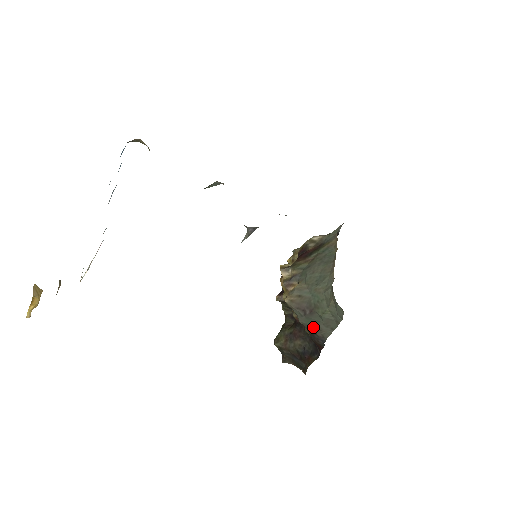
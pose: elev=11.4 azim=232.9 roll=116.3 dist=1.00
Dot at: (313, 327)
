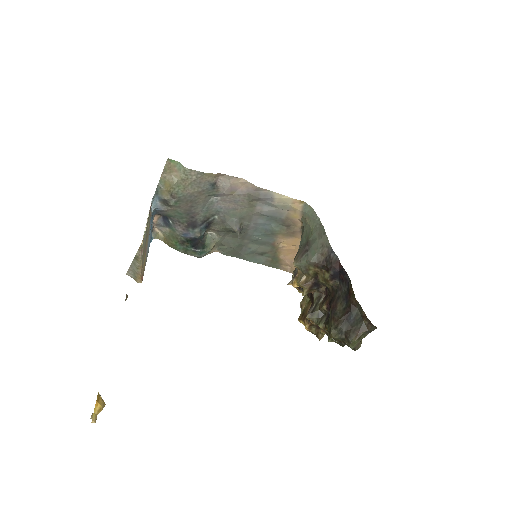
Dot at: (319, 252)
